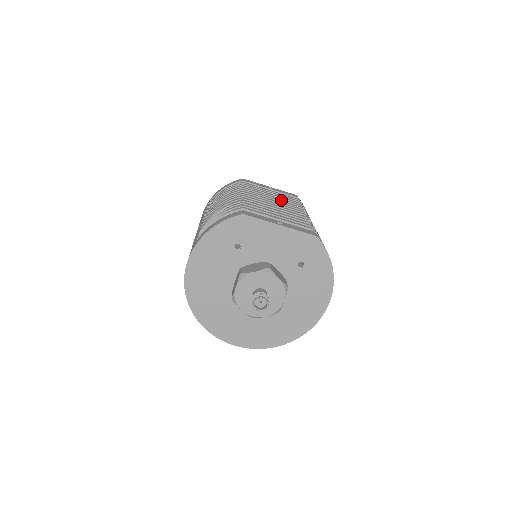
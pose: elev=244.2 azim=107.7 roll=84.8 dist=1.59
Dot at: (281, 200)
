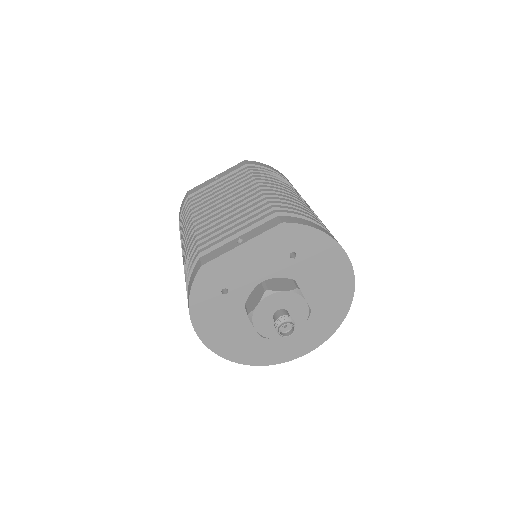
Dot at: (232, 189)
